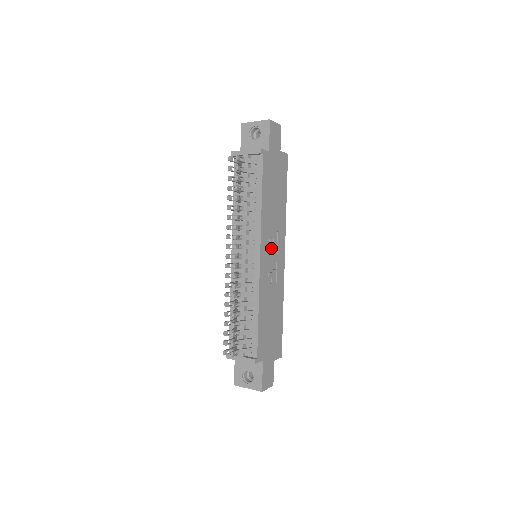
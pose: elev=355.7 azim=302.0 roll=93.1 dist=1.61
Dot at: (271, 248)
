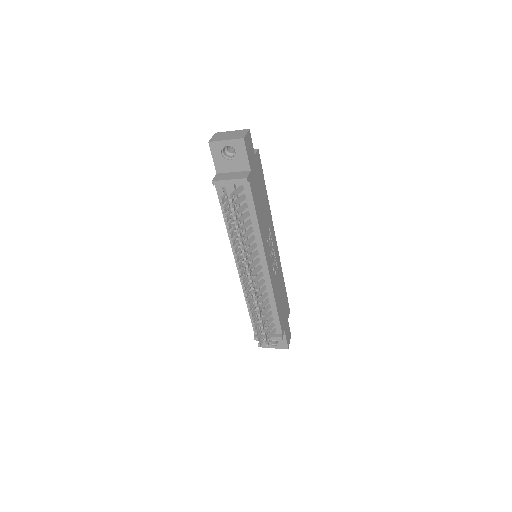
Dot at: (270, 248)
